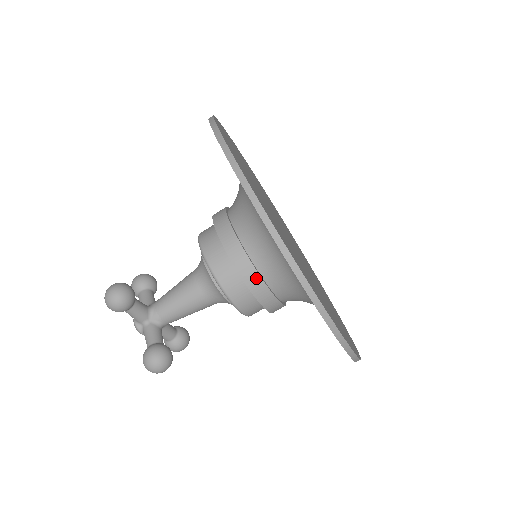
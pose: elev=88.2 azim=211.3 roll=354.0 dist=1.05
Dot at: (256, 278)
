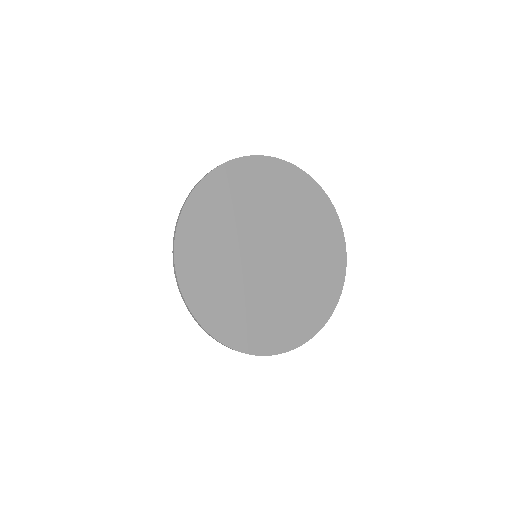
Dot at: occluded
